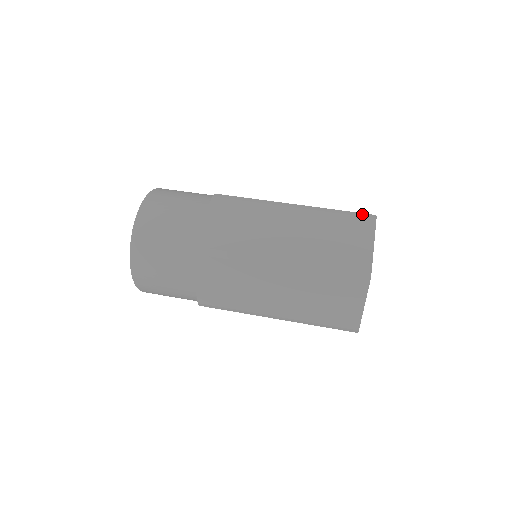
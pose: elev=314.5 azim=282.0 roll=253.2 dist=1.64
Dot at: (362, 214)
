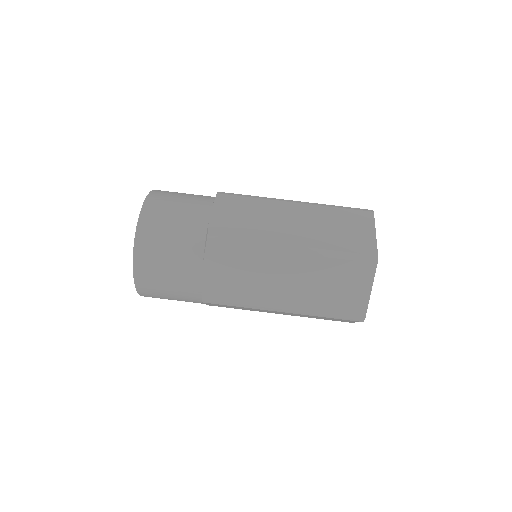
Dot at: (363, 257)
